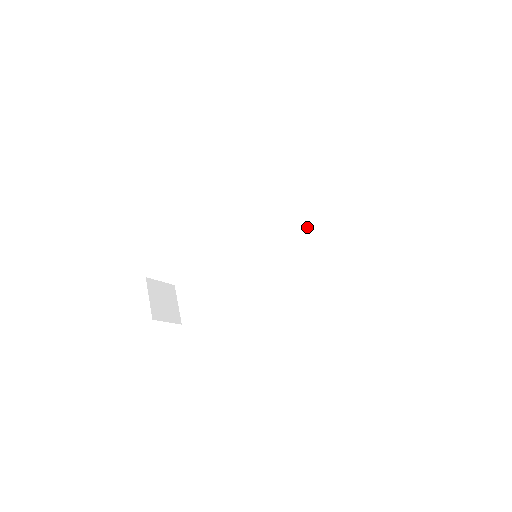
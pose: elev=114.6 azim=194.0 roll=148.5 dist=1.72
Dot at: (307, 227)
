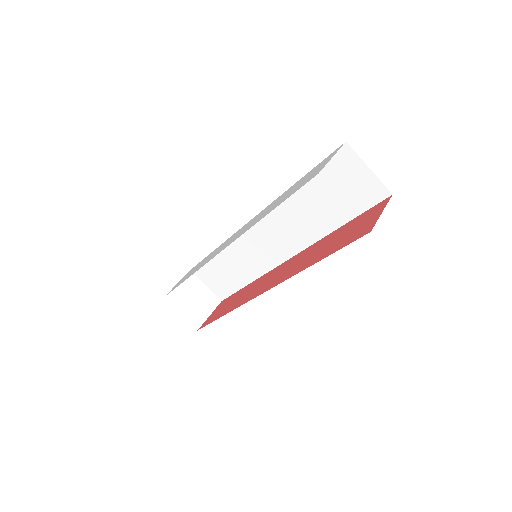
Dot at: (292, 201)
